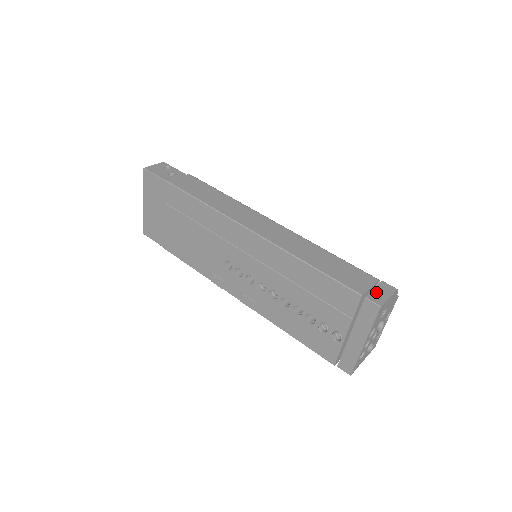
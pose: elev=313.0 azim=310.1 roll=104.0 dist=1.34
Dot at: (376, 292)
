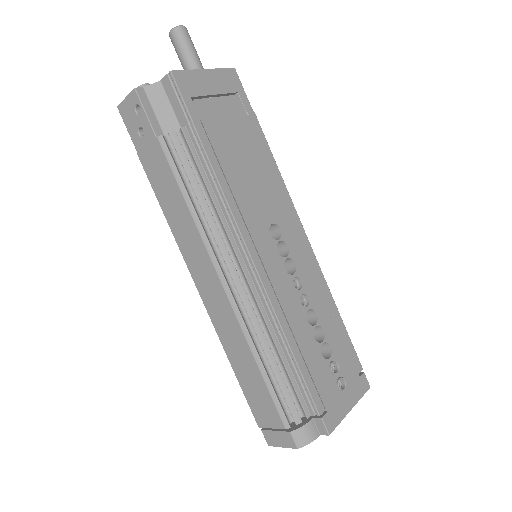
Dot at: (274, 435)
